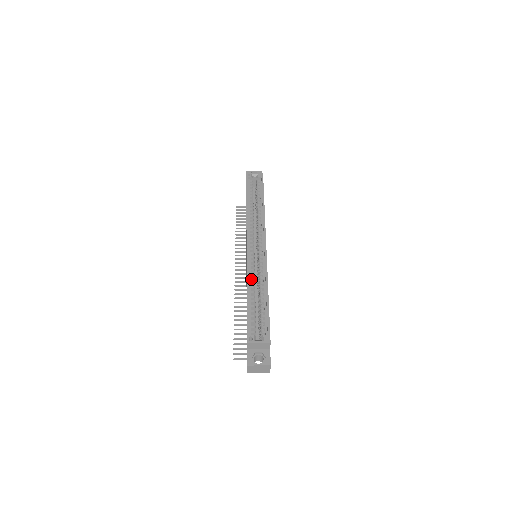
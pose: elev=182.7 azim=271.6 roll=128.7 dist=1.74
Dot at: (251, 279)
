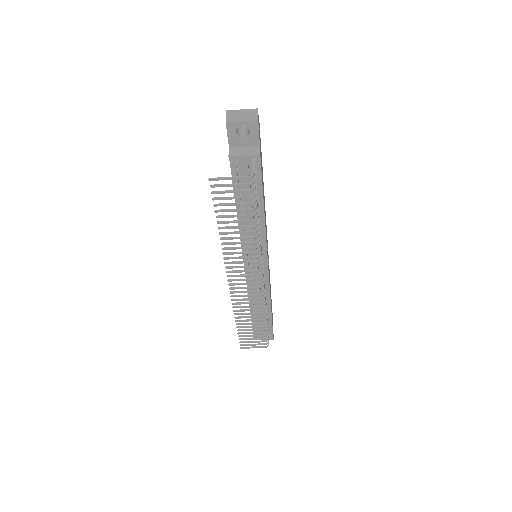
Dot at: occluded
